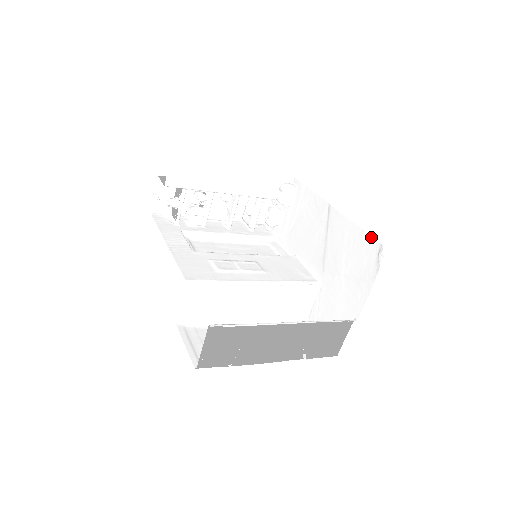
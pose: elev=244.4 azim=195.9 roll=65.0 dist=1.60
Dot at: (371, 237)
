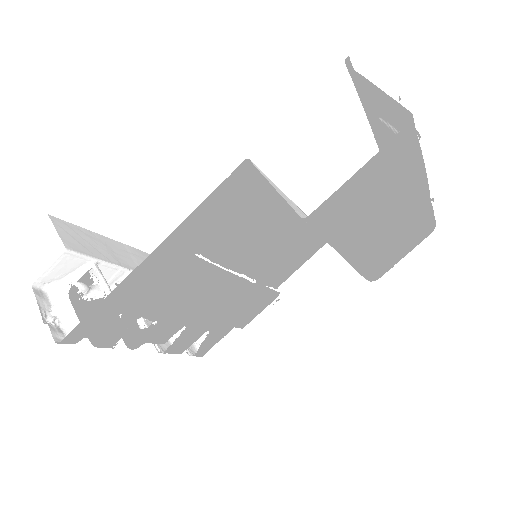
Dot at: (310, 146)
